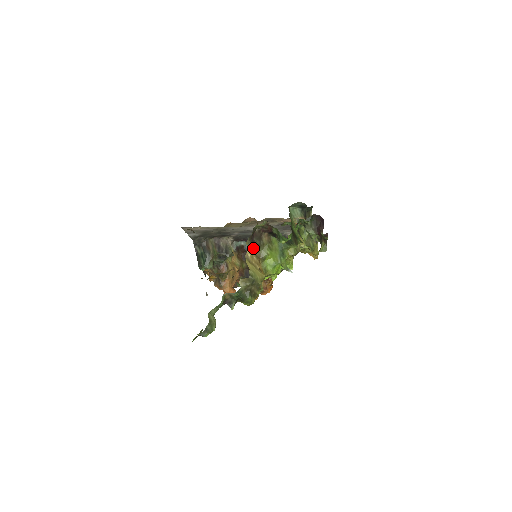
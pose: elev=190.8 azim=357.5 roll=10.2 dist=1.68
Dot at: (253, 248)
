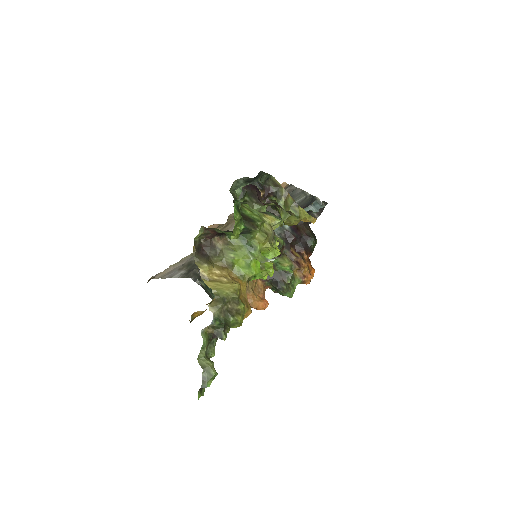
Dot at: (207, 263)
